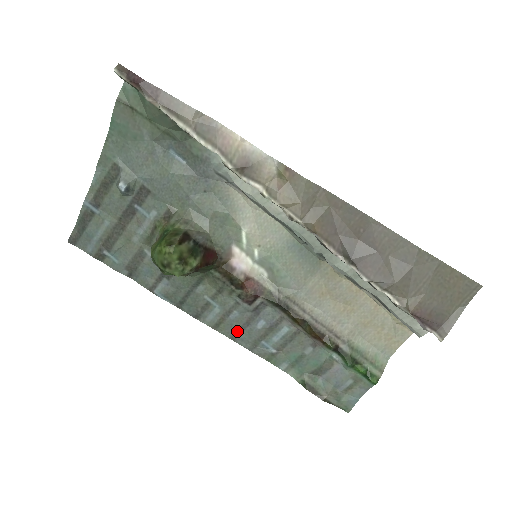
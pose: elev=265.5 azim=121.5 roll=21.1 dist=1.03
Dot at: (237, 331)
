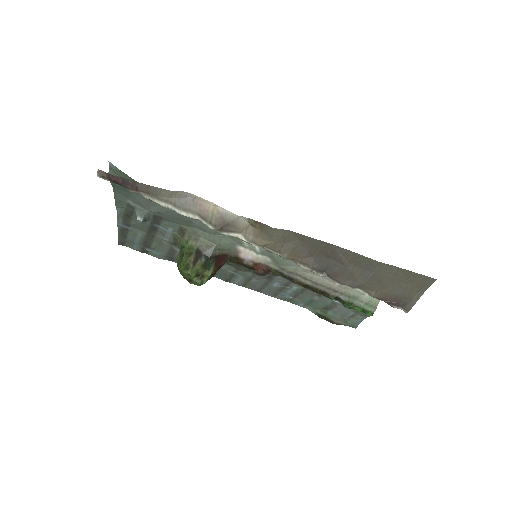
Dot at: (260, 288)
